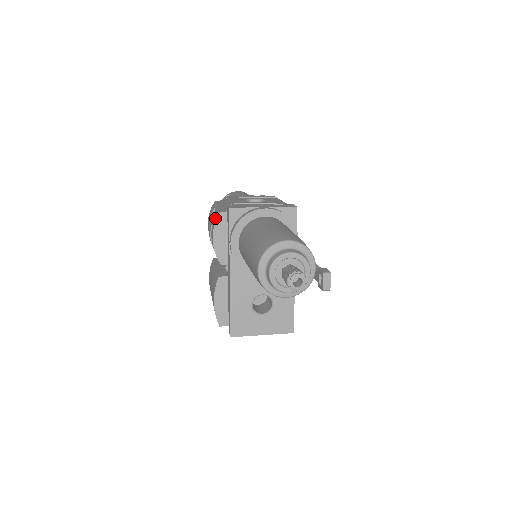
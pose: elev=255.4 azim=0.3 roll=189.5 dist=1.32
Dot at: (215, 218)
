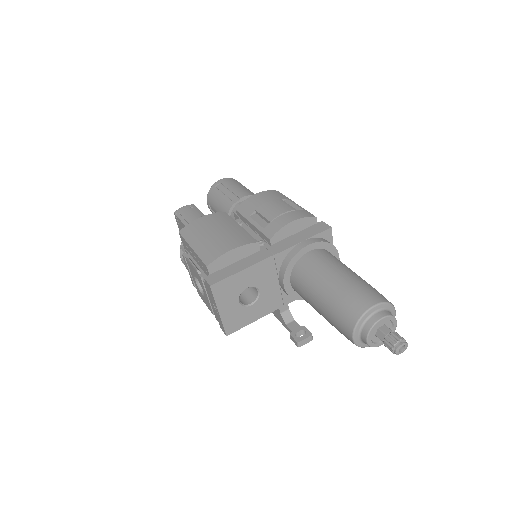
Dot at: (305, 213)
